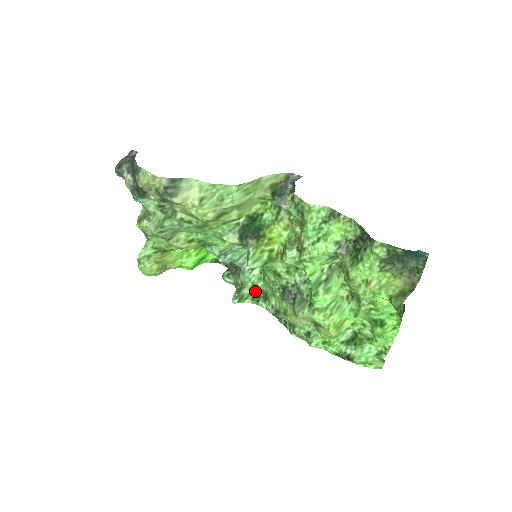
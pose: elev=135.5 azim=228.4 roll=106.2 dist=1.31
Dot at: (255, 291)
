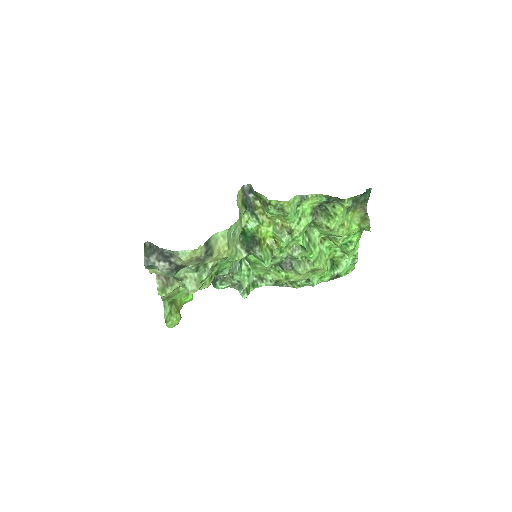
Dot at: (251, 280)
